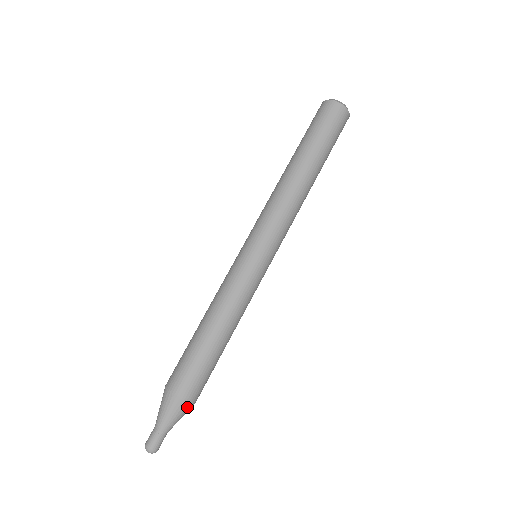
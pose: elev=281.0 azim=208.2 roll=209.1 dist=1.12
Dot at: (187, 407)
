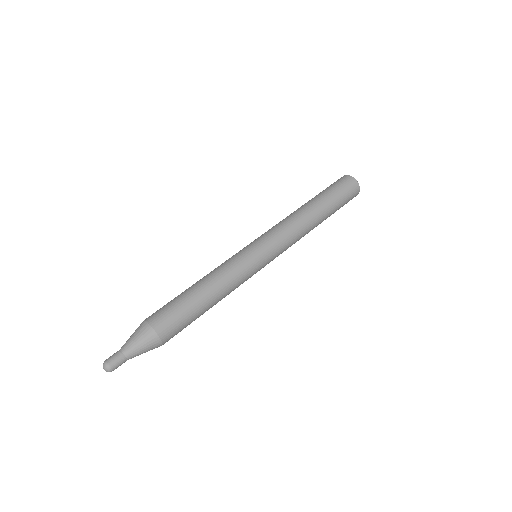
Dot at: (150, 335)
